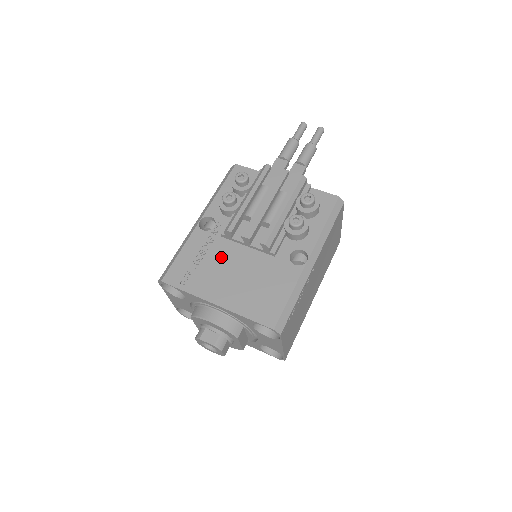
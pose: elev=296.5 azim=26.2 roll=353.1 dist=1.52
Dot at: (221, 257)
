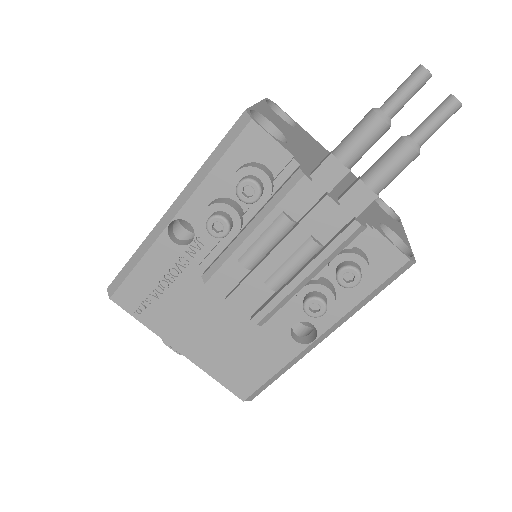
Dot at: (195, 294)
